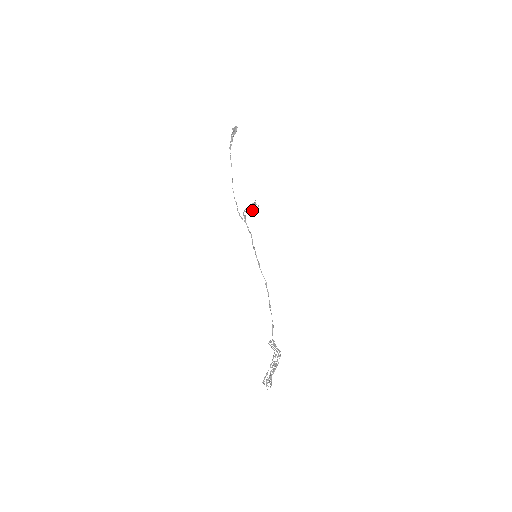
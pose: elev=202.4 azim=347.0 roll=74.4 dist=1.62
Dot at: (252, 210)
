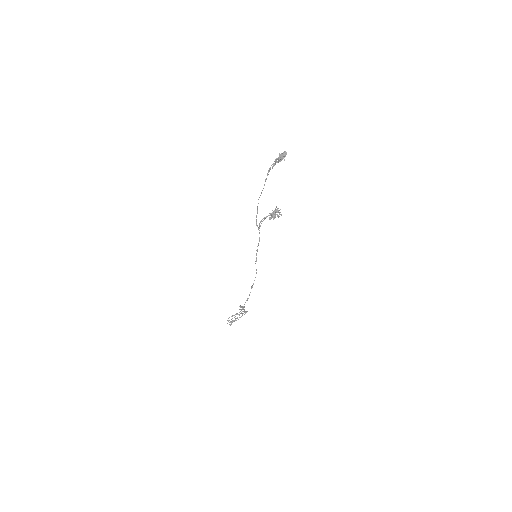
Dot at: (273, 217)
